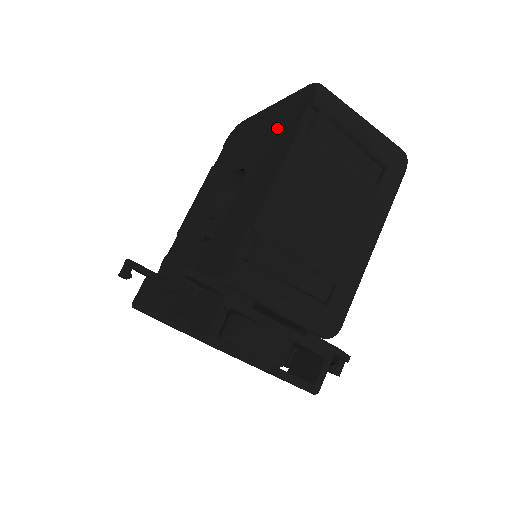
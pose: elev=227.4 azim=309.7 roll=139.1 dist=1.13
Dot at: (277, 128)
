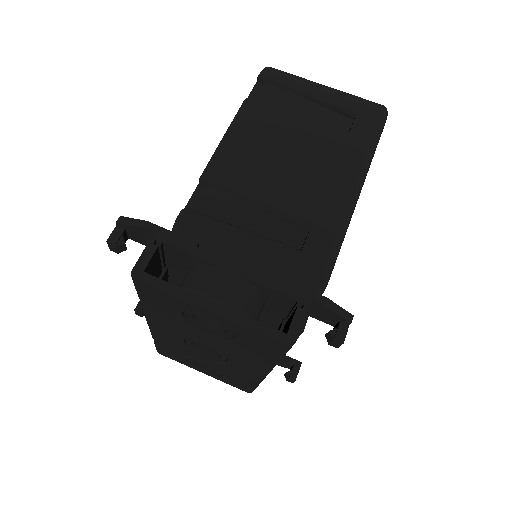
Dot at: occluded
